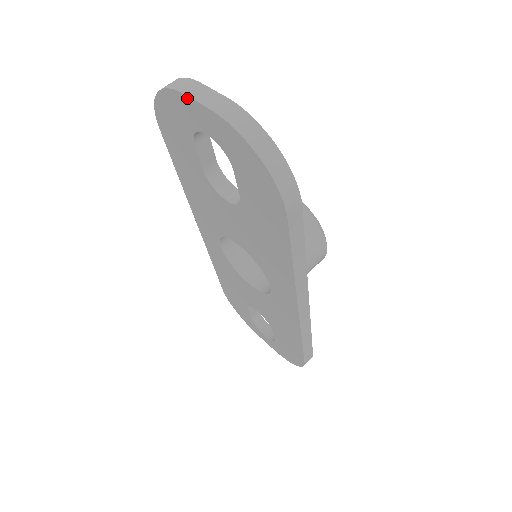
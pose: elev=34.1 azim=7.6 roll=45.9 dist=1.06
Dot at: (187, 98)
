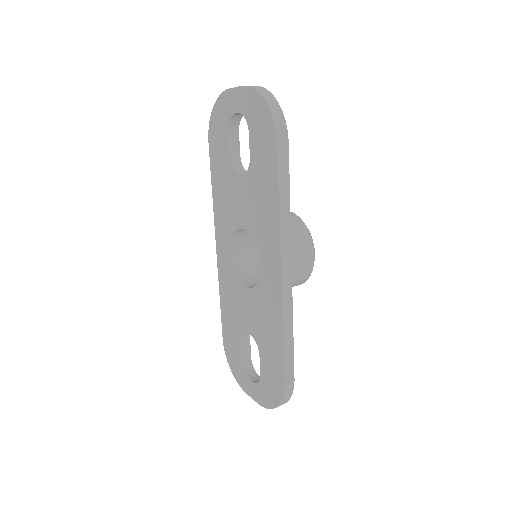
Dot at: (230, 90)
